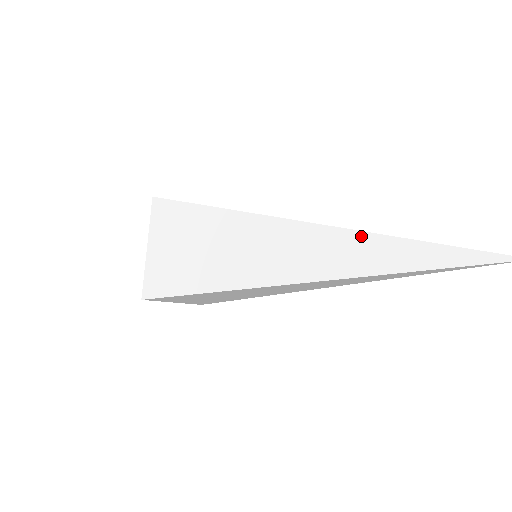
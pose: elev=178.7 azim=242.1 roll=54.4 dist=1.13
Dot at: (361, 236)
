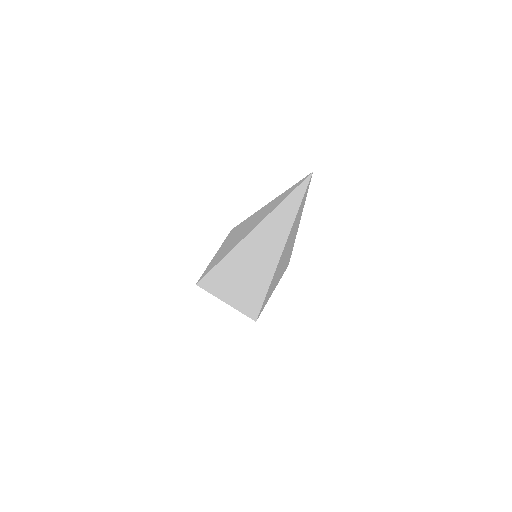
Dot at: (267, 206)
